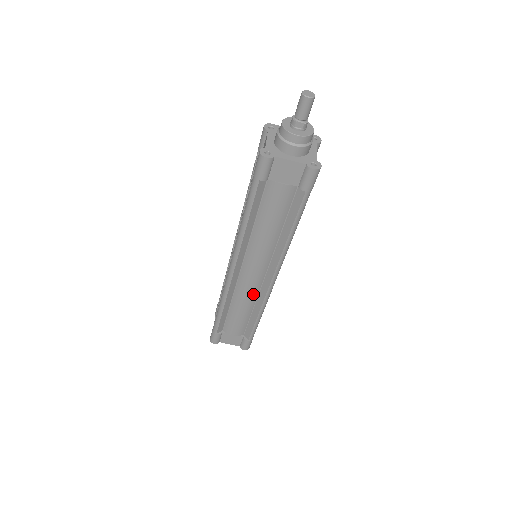
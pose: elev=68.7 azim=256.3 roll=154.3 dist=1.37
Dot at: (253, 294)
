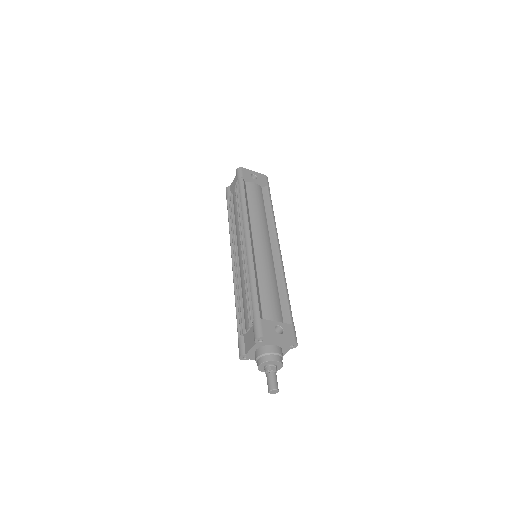
Dot at: occluded
